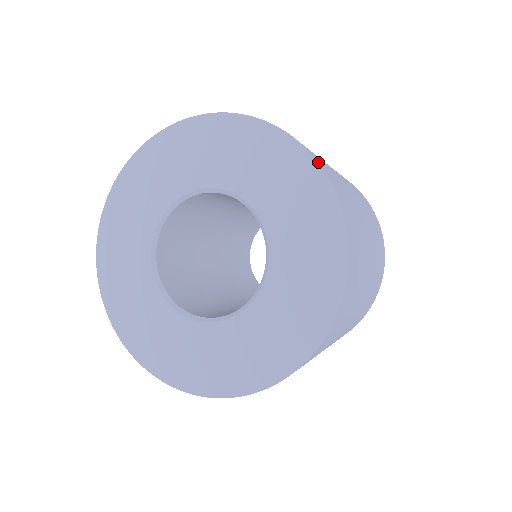
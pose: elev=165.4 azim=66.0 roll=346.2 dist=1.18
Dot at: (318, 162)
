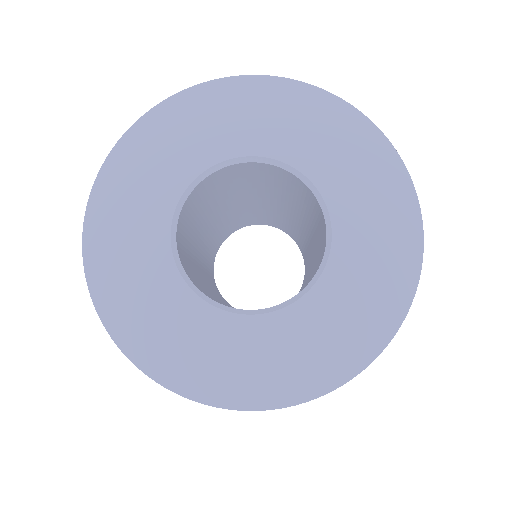
Dot at: (374, 124)
